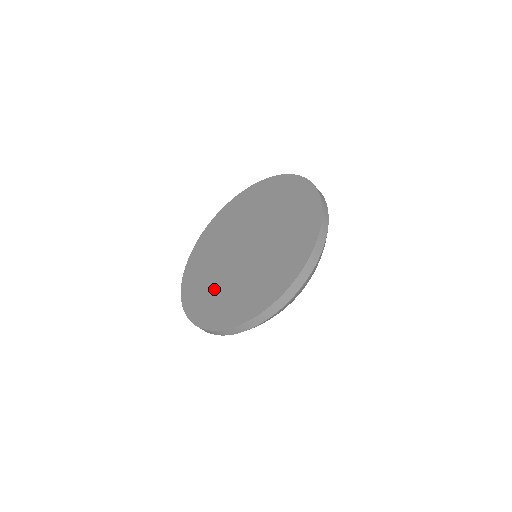
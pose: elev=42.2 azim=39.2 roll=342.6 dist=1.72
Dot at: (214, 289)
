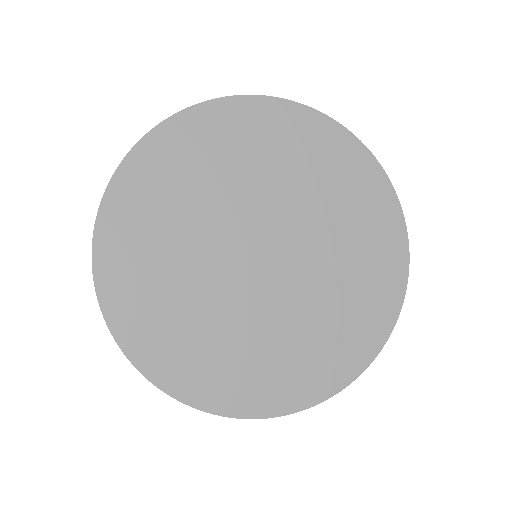
Dot at: (247, 347)
